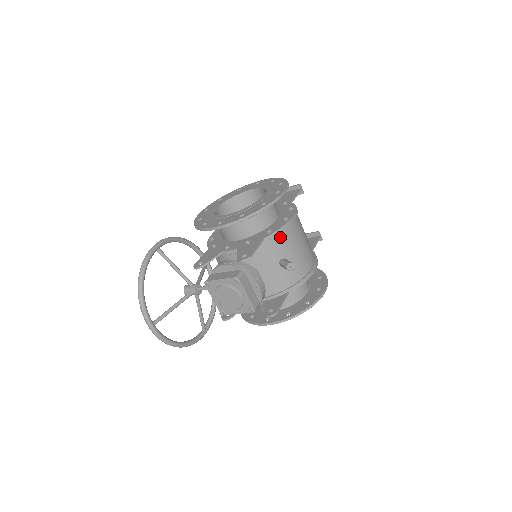
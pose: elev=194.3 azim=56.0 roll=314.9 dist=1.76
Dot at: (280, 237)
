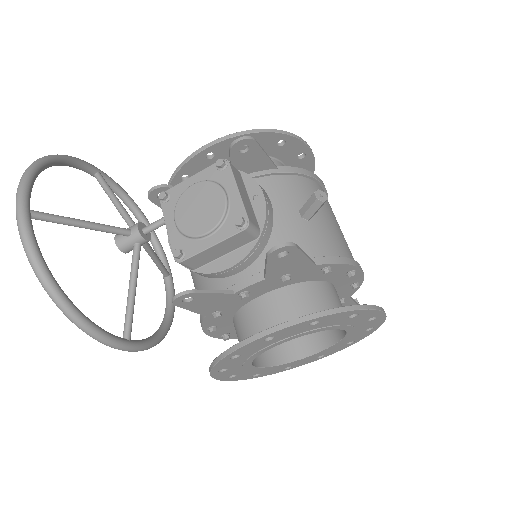
Dot at: (303, 182)
